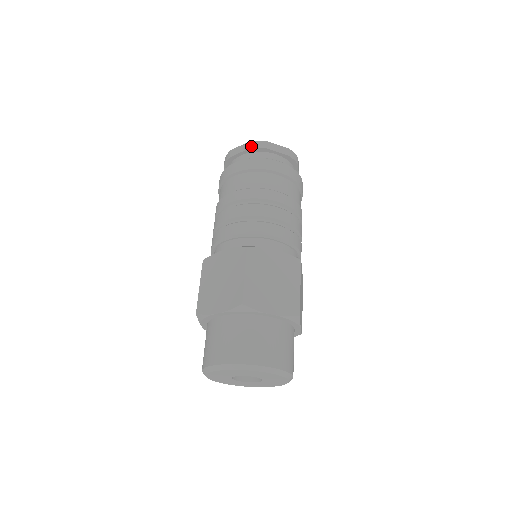
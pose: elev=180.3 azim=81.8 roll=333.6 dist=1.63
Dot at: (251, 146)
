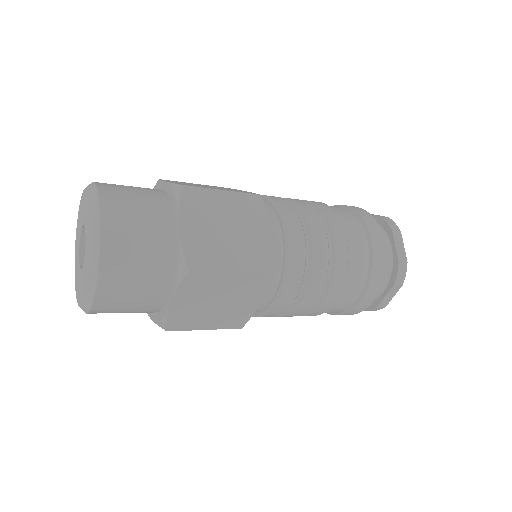
Dot at: occluded
